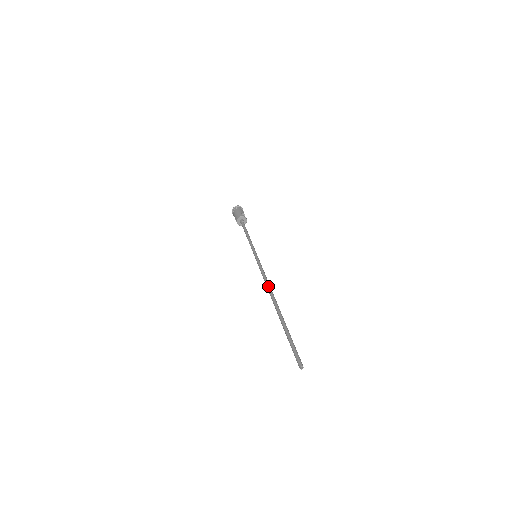
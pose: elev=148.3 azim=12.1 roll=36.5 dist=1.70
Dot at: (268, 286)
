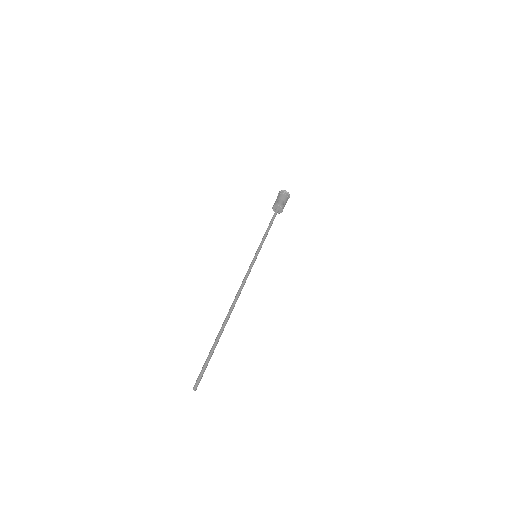
Dot at: (236, 295)
